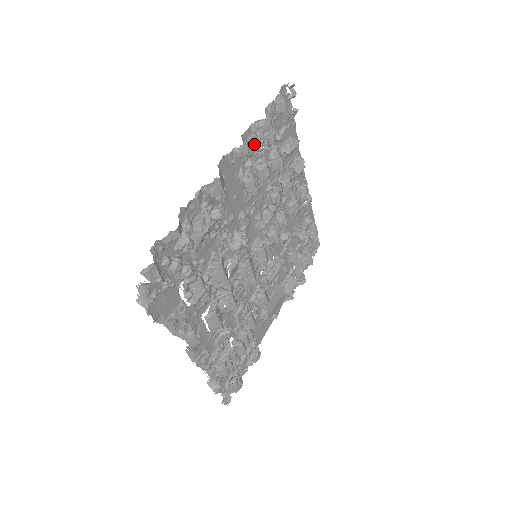
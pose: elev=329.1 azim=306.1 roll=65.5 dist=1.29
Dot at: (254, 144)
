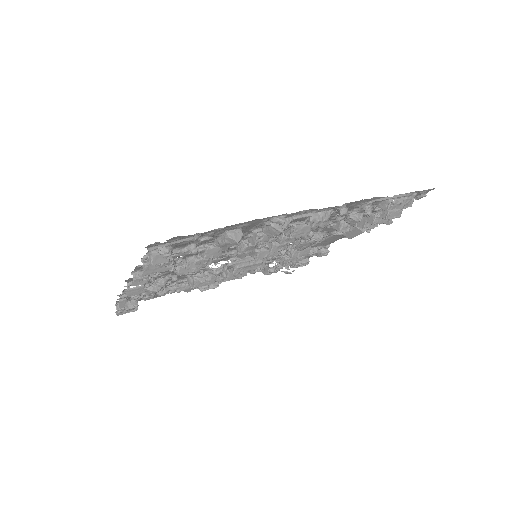
Dot at: occluded
